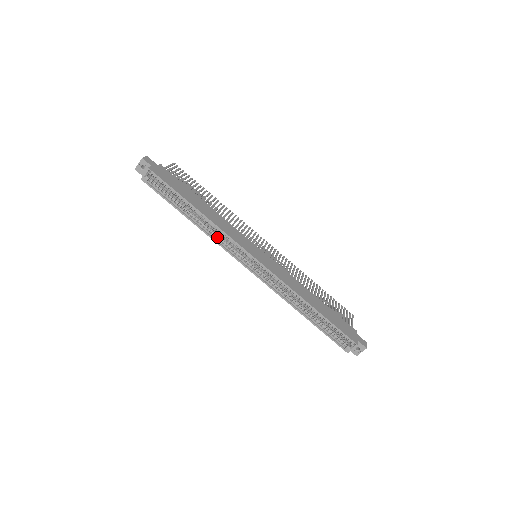
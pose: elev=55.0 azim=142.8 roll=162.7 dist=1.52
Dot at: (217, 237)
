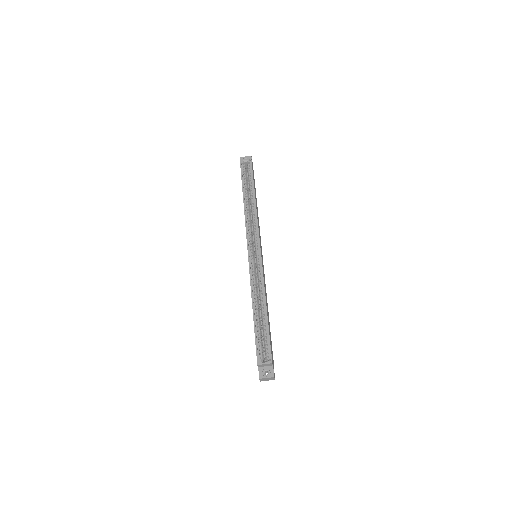
Dot at: (249, 219)
